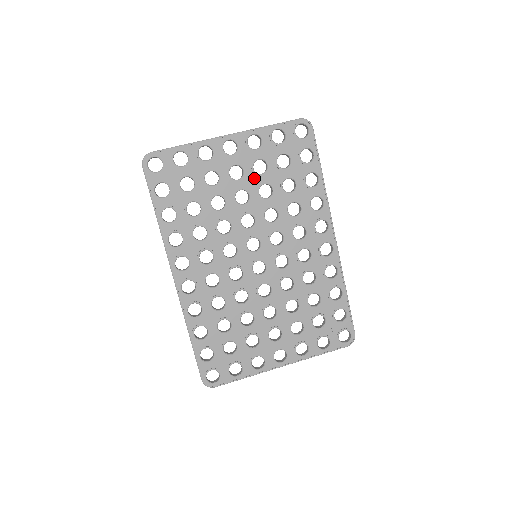
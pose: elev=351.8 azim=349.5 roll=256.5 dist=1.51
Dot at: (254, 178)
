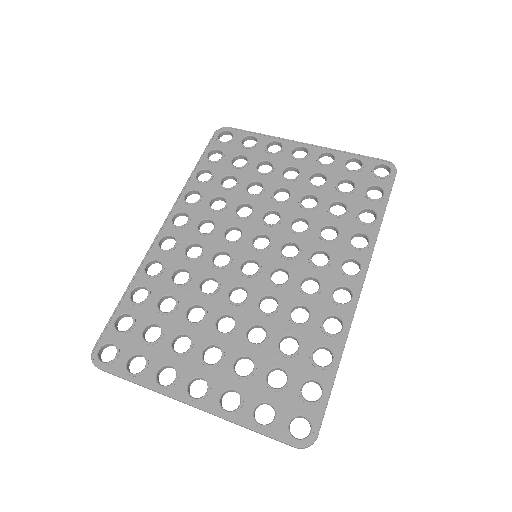
Dot at: (305, 185)
